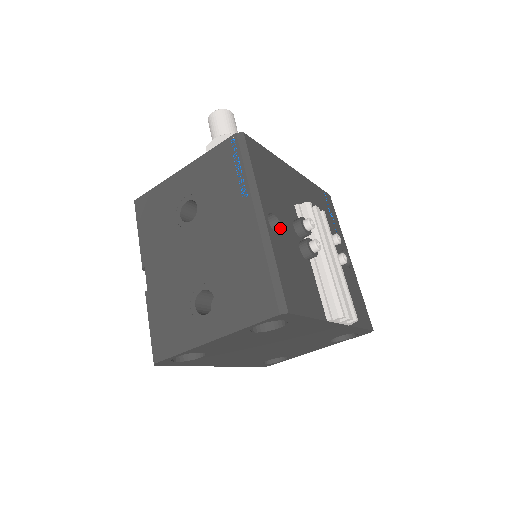
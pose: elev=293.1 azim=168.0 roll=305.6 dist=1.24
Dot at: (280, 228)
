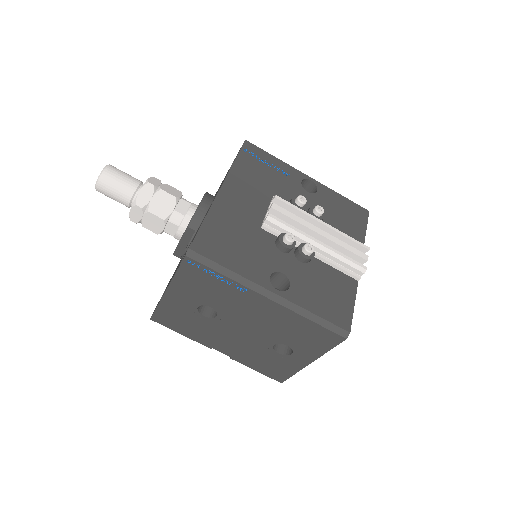
Dot at: (282, 274)
